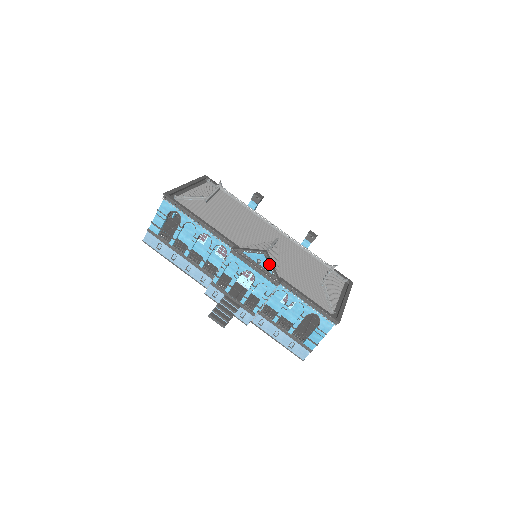
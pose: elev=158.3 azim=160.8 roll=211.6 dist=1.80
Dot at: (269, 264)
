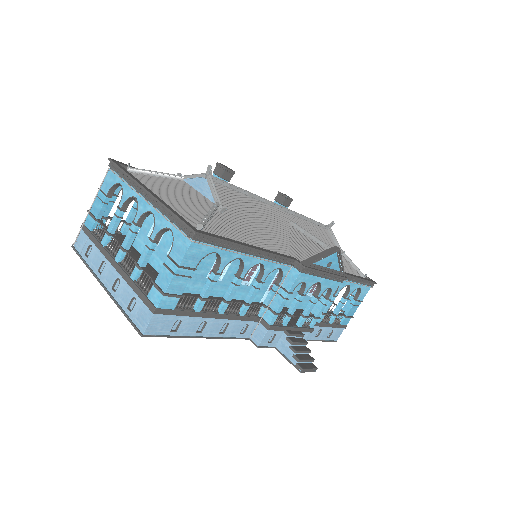
Dot at: (339, 261)
